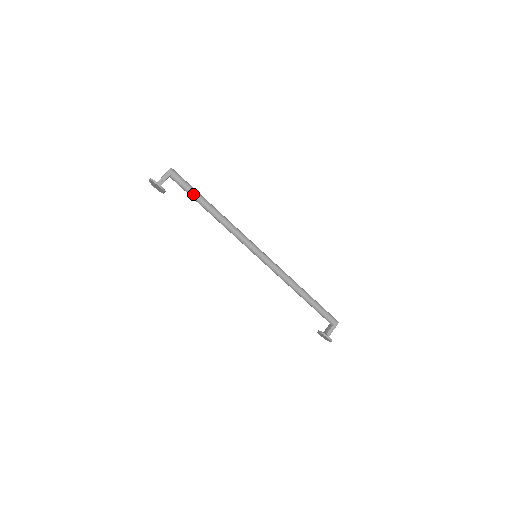
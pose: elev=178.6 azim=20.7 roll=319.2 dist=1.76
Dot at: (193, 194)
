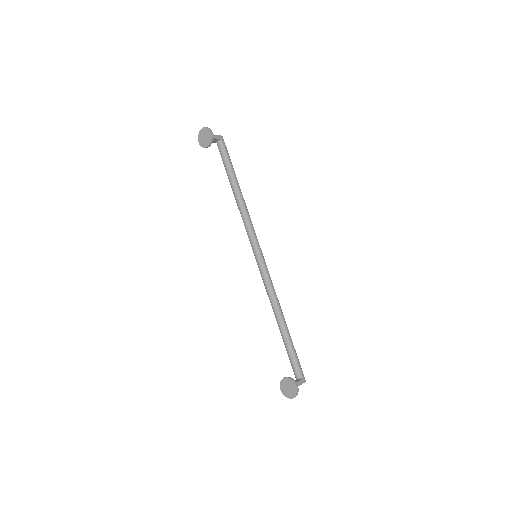
Dot at: (230, 166)
